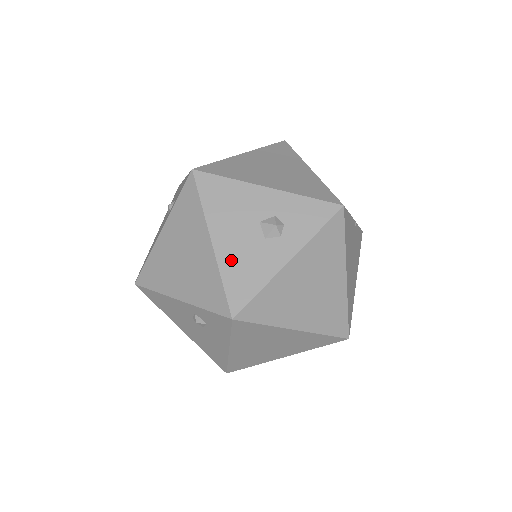
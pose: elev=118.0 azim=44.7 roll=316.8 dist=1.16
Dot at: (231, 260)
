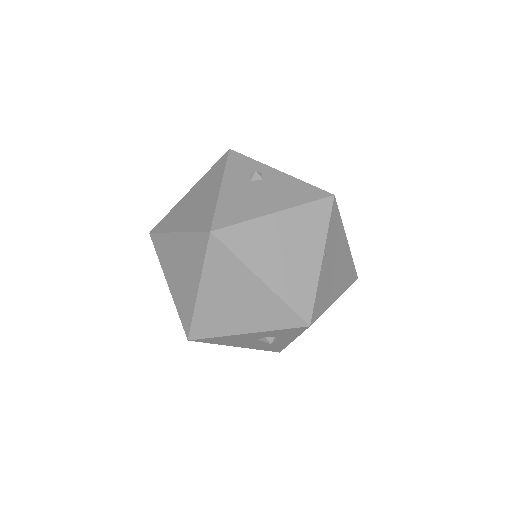
Dot at: (257, 347)
